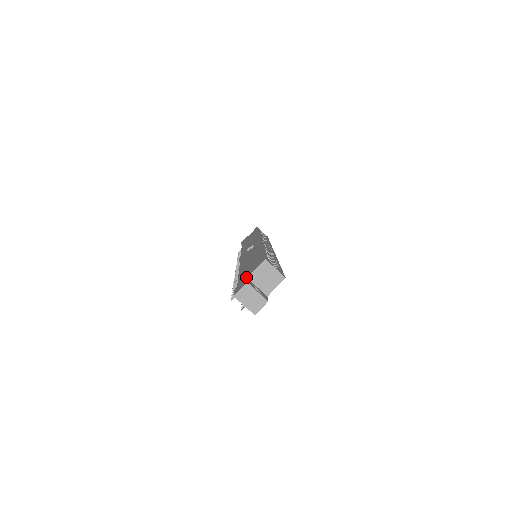
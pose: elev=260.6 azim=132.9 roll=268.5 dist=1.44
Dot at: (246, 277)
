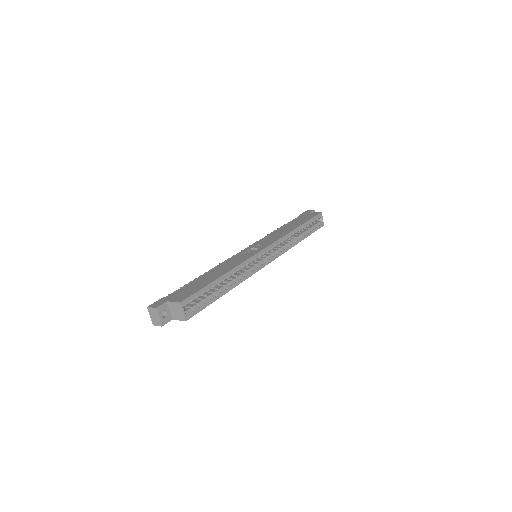
Dot at: (170, 299)
